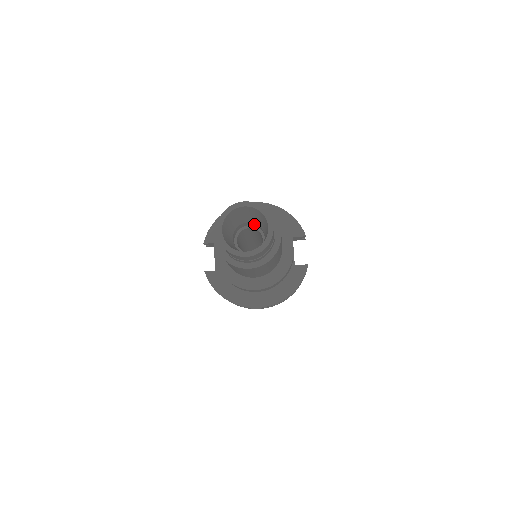
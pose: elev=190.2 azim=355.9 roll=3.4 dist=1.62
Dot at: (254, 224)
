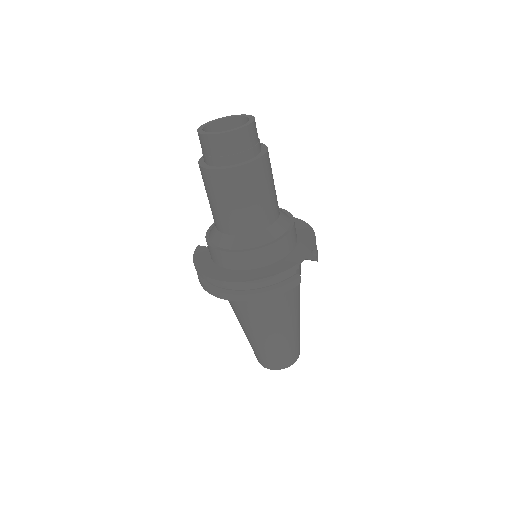
Dot at: occluded
